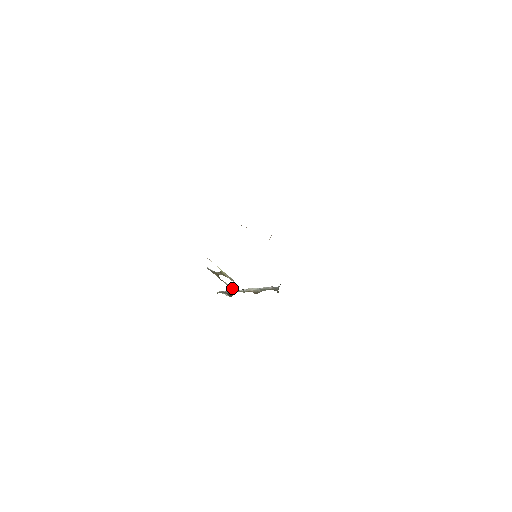
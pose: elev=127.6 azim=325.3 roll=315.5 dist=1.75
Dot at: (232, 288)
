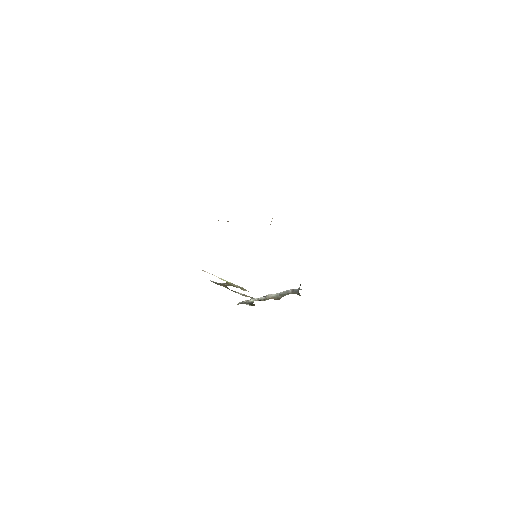
Dot at: (250, 297)
